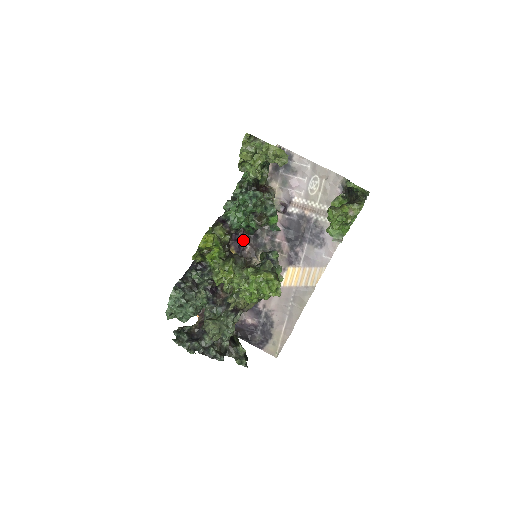
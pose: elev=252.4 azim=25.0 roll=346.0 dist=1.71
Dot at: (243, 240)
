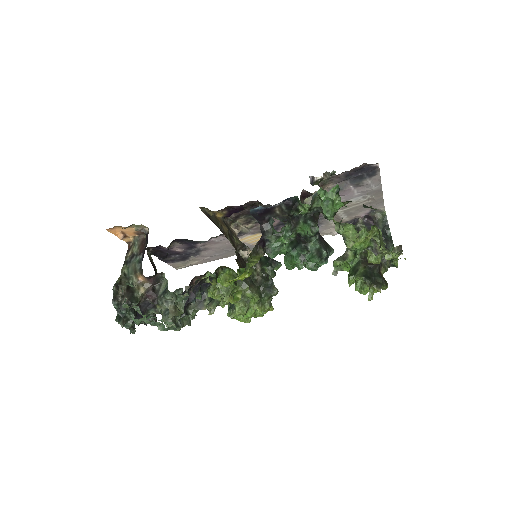
Dot at: occluded
